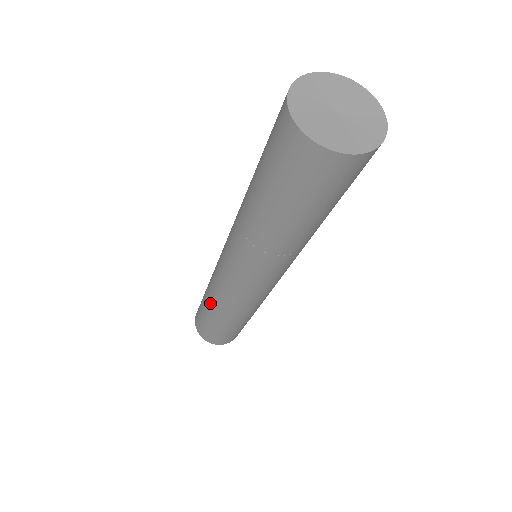
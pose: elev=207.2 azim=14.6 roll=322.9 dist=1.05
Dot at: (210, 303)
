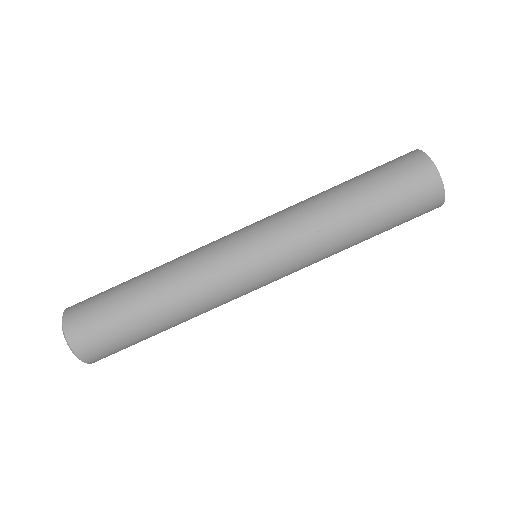
Dot at: occluded
